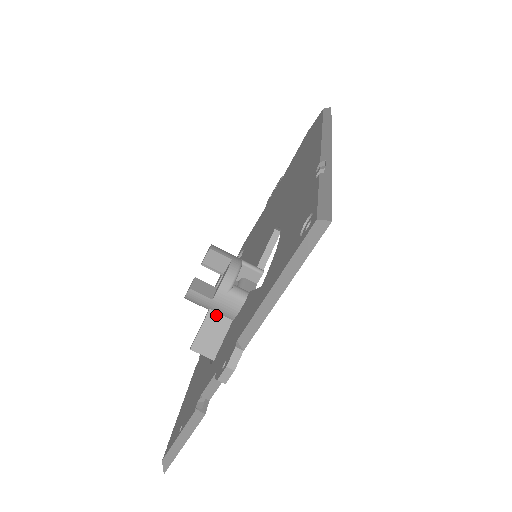
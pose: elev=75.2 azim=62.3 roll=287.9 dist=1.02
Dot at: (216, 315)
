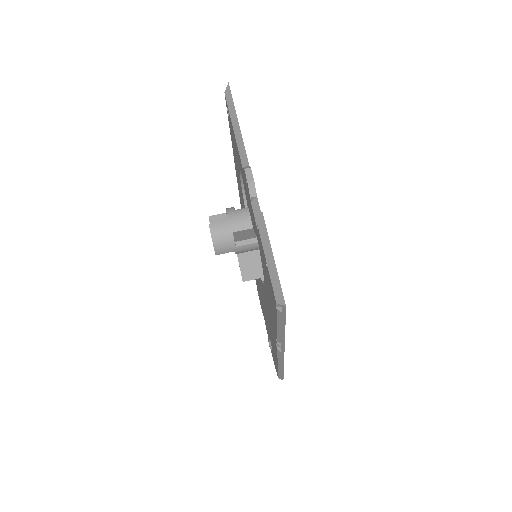
Dot at: (239, 232)
